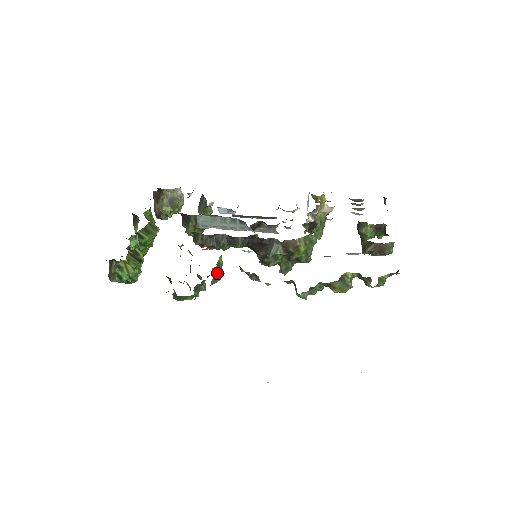
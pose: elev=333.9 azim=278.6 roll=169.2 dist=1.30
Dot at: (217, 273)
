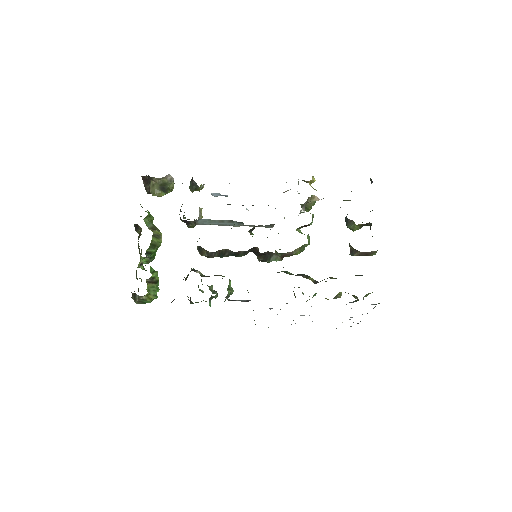
Dot at: (228, 296)
